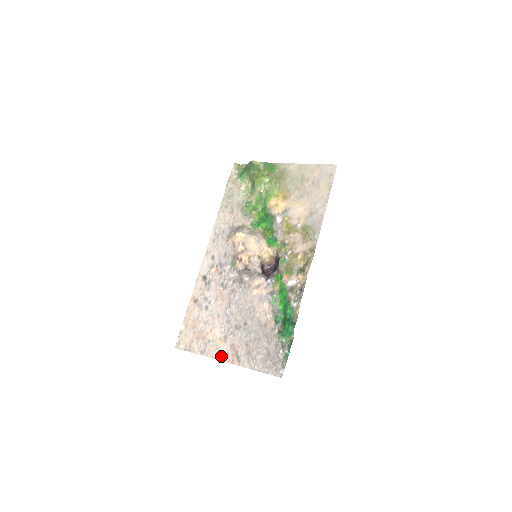
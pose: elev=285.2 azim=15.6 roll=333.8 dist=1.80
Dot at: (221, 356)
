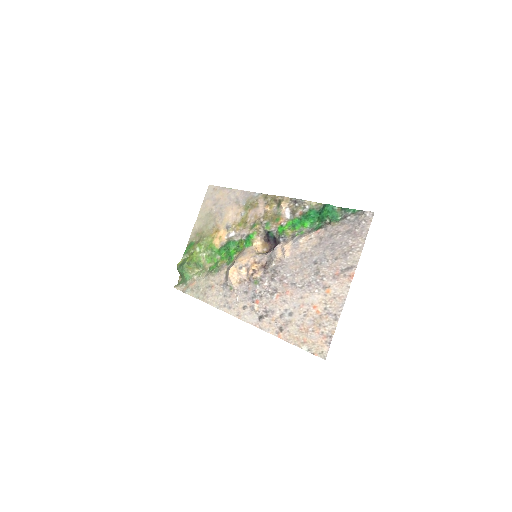
Dot at: (343, 292)
